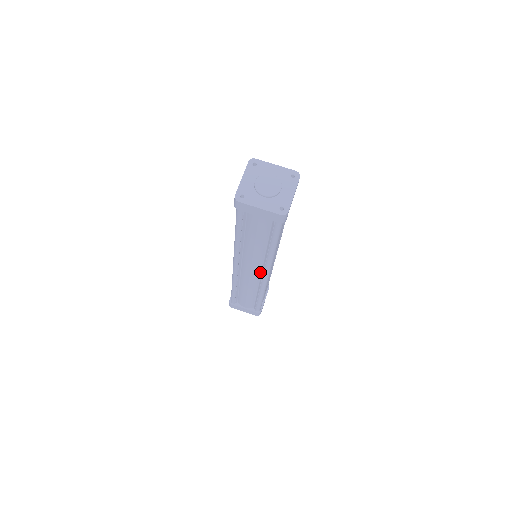
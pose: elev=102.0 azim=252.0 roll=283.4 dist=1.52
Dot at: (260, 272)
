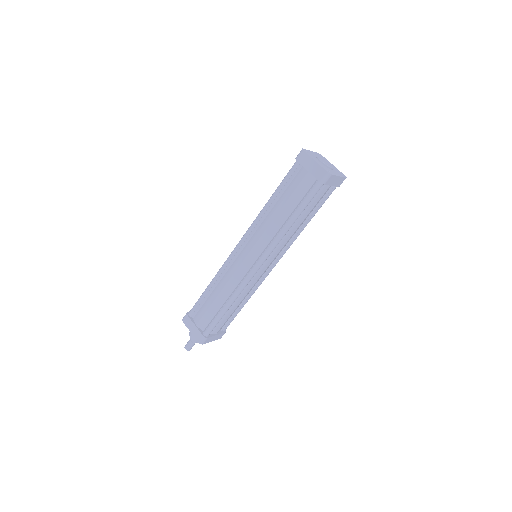
Dot at: (253, 262)
